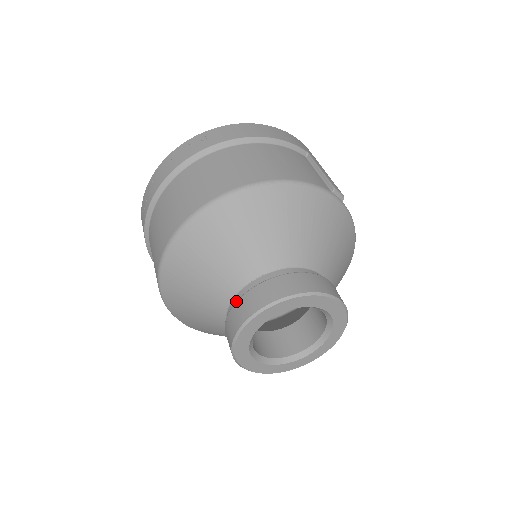
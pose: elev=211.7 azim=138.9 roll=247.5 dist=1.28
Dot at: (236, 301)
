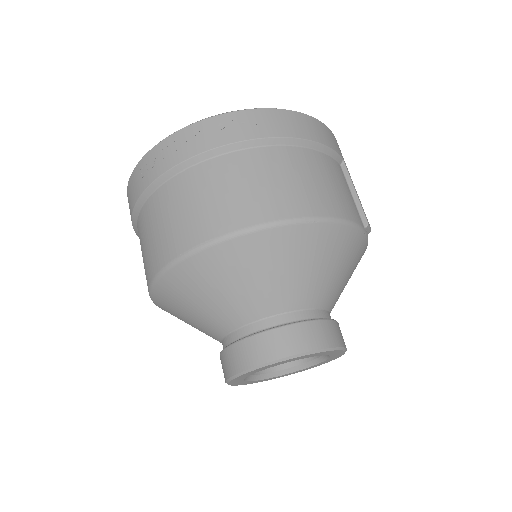
Dot at: (248, 336)
